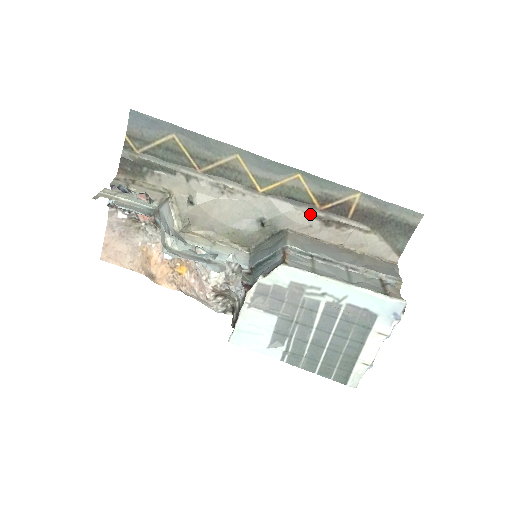
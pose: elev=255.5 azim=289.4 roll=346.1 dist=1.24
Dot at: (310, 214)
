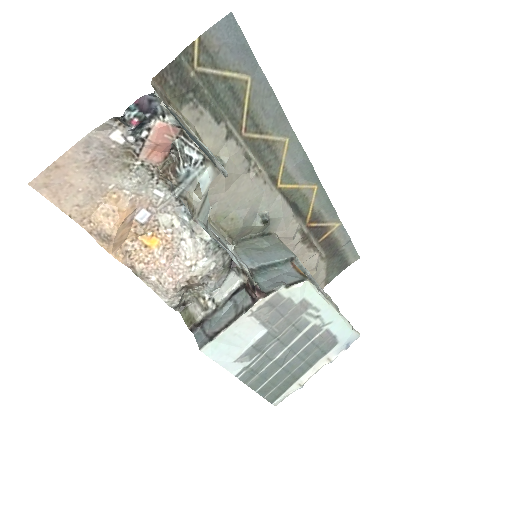
Dot at: (299, 227)
